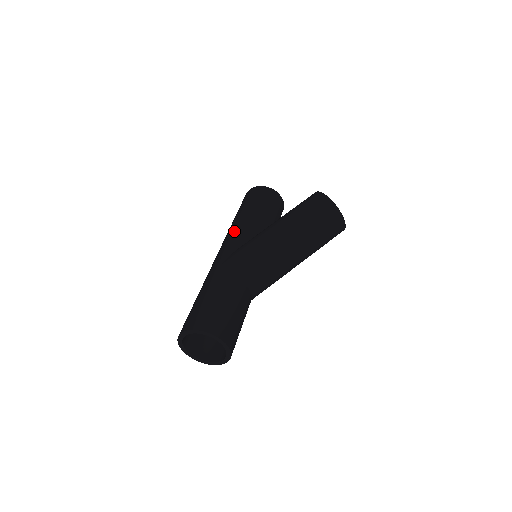
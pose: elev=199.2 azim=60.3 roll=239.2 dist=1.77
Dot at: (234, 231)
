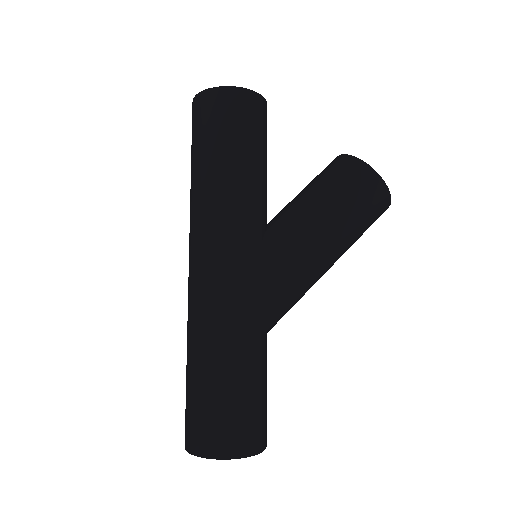
Dot at: (231, 222)
